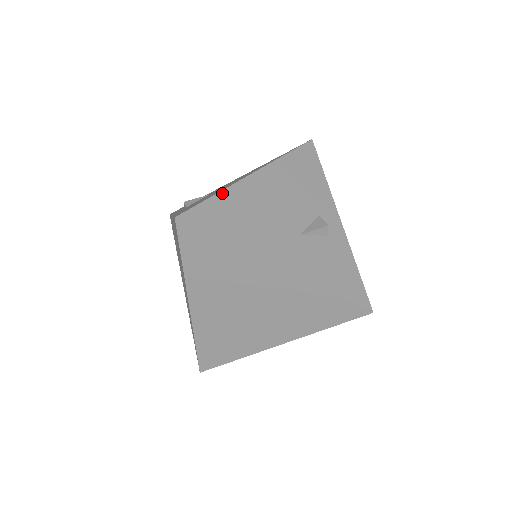
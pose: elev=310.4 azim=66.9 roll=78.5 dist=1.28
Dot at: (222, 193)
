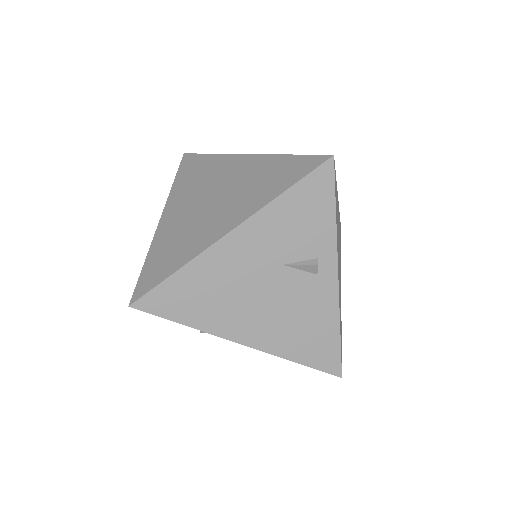
Dot at: occluded
